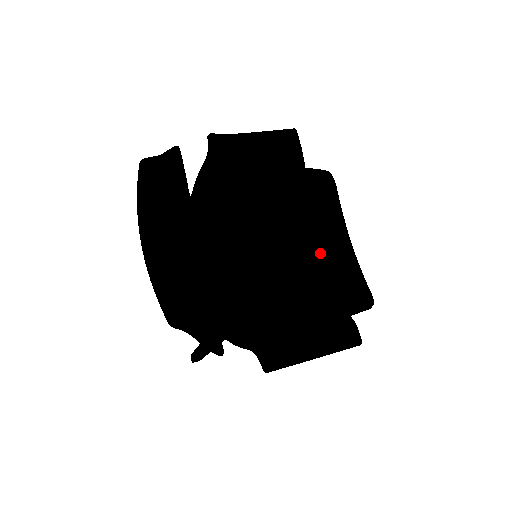
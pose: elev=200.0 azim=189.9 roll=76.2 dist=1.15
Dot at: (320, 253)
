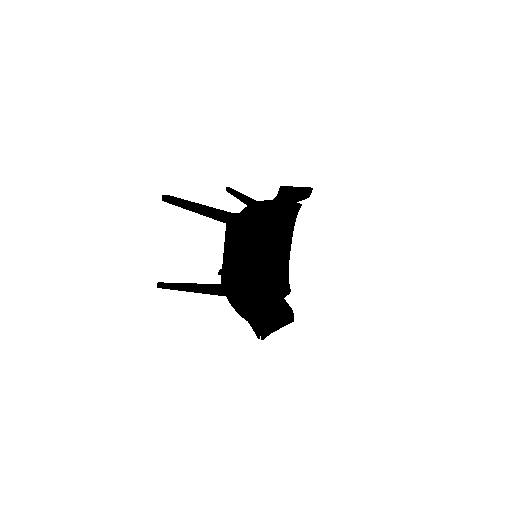
Dot at: (281, 257)
